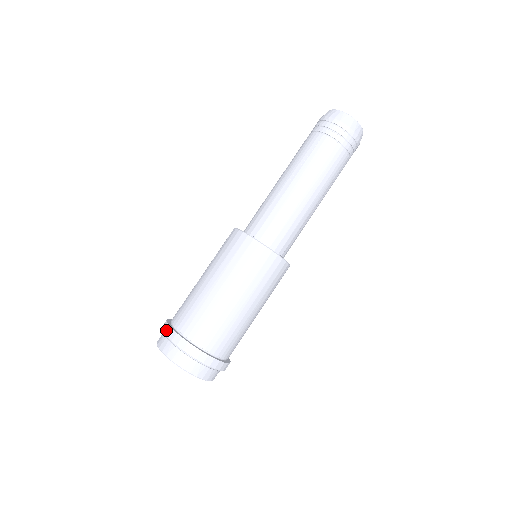
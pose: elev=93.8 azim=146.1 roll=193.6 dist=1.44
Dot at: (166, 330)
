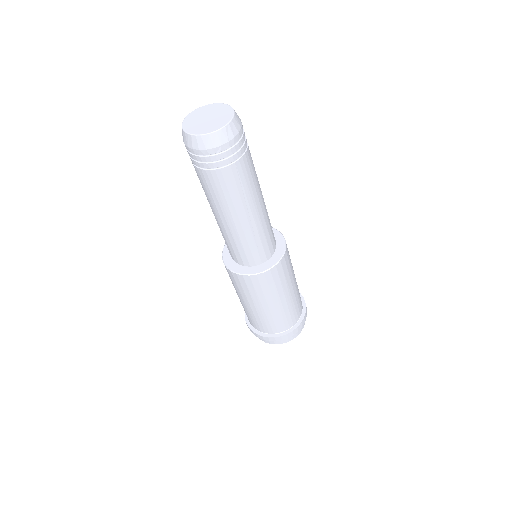
Dot at: occluded
